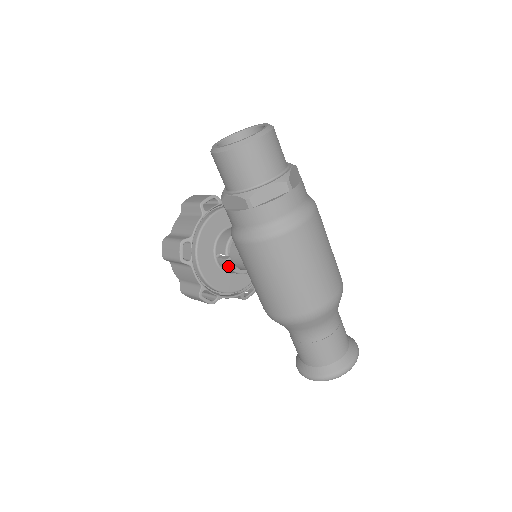
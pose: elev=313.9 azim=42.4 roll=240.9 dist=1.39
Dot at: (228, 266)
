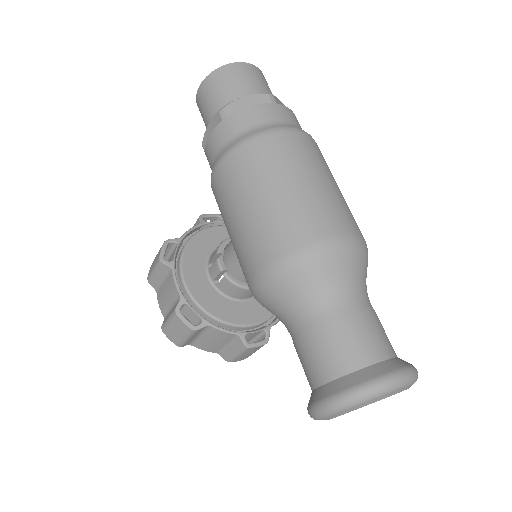
Dot at: (219, 270)
